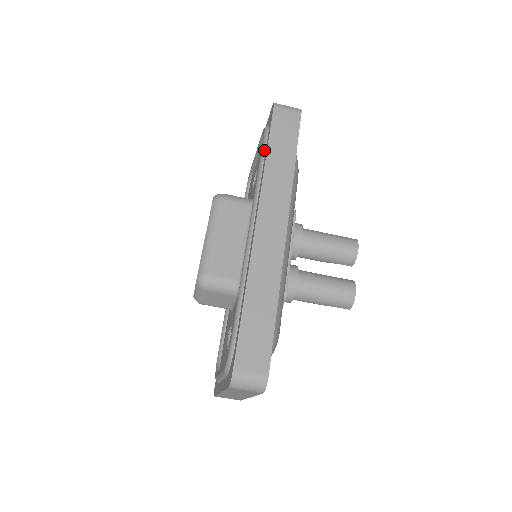
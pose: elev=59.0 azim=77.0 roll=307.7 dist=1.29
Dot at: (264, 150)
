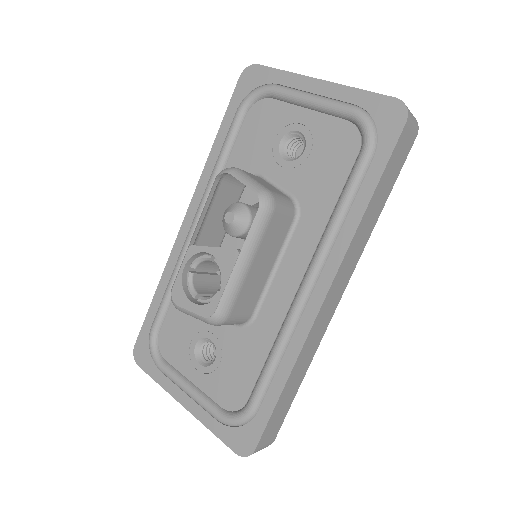
Dot at: (362, 178)
